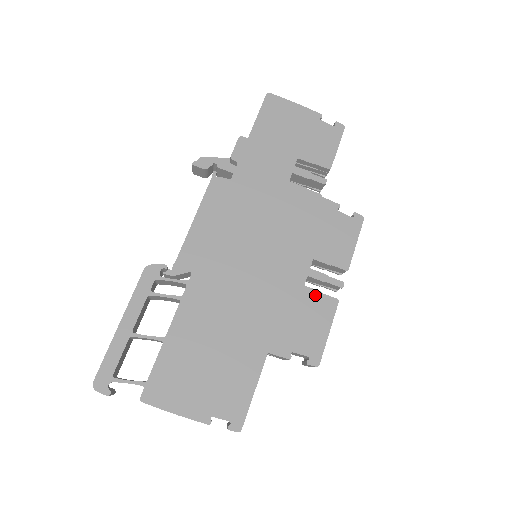
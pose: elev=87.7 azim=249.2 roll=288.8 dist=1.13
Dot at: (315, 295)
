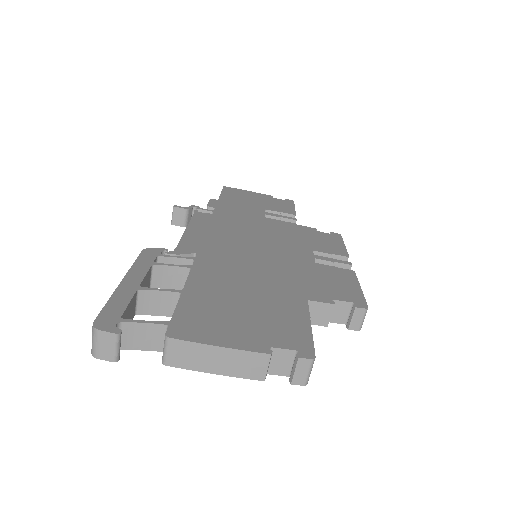
Dot at: (330, 268)
